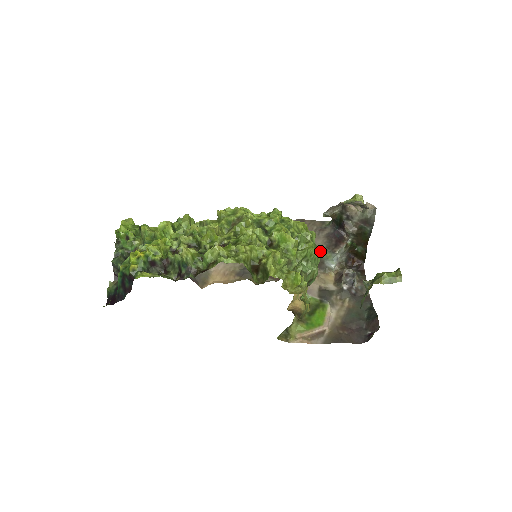
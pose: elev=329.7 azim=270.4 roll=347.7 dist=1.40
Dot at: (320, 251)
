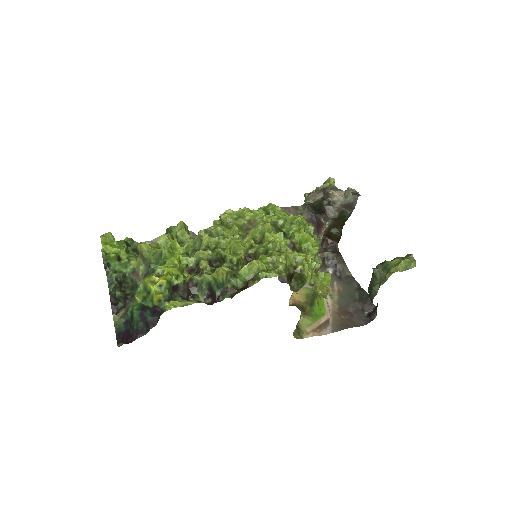
Dot at: occluded
